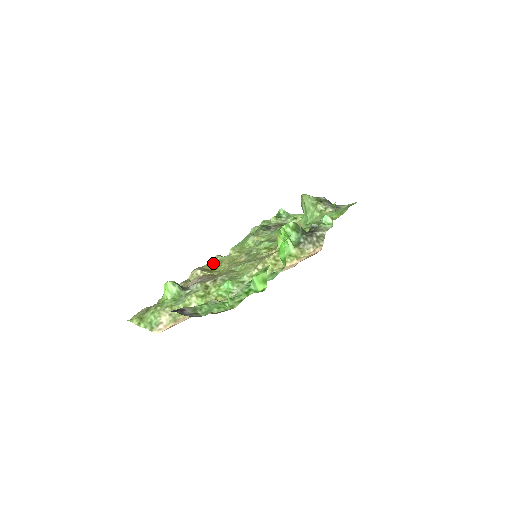
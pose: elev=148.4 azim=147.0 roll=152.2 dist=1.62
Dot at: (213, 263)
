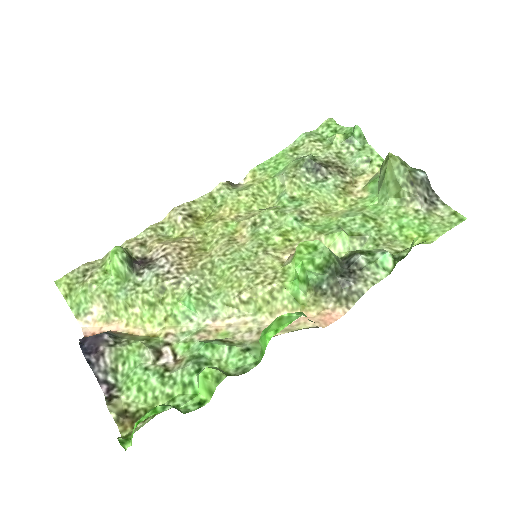
Dot at: (210, 198)
